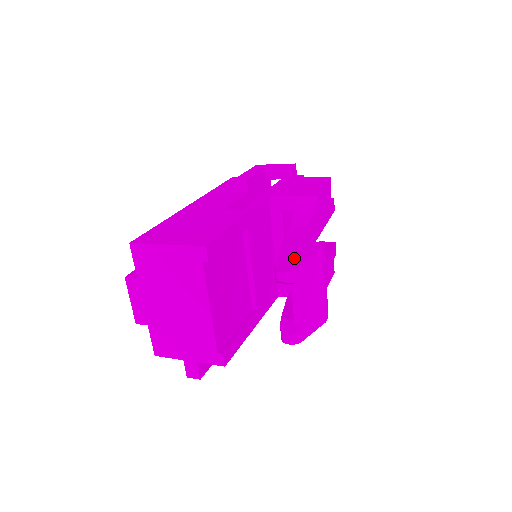
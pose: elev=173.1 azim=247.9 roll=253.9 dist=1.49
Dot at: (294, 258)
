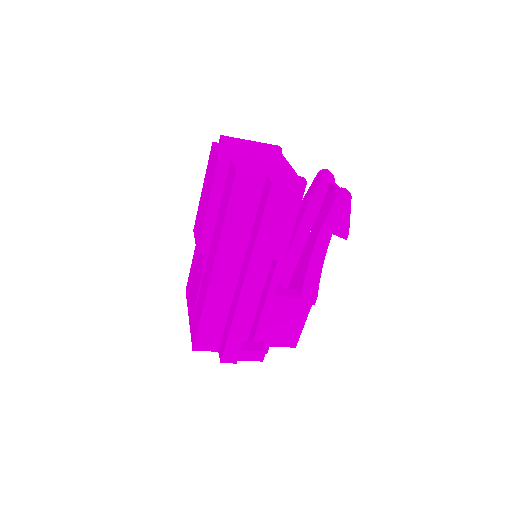
Dot at: occluded
